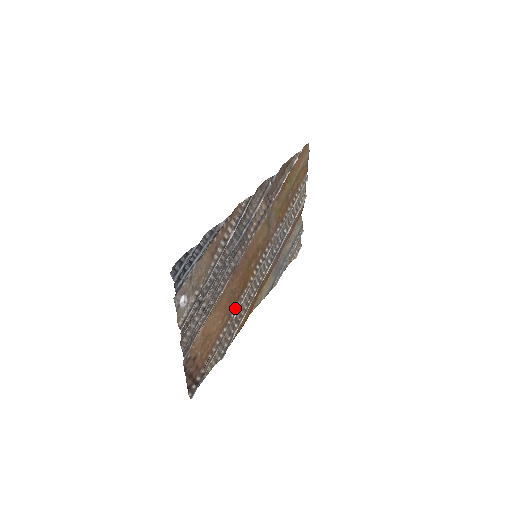
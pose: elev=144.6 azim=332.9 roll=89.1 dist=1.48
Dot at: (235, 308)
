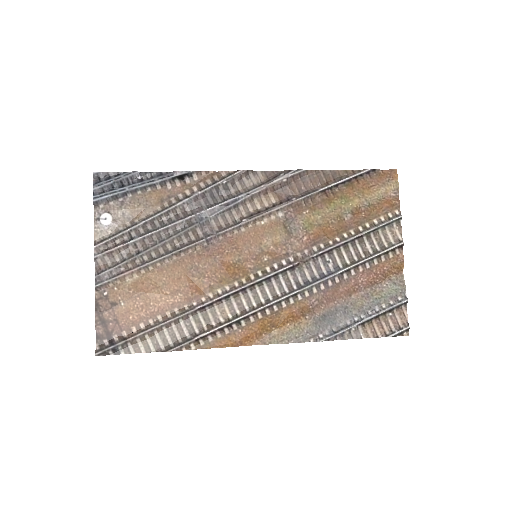
Dot at: (204, 299)
